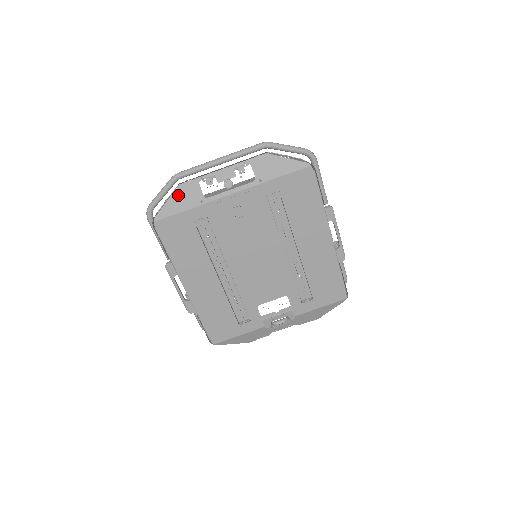
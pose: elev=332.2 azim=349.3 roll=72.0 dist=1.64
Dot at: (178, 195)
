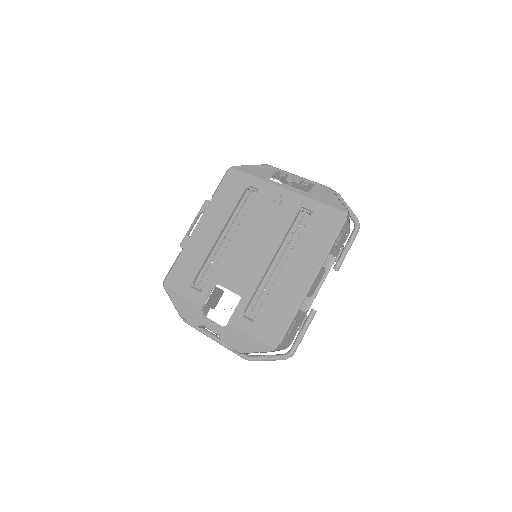
Dot at: (259, 168)
